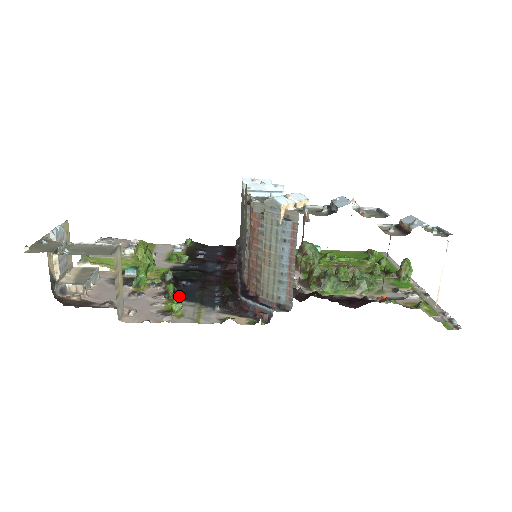
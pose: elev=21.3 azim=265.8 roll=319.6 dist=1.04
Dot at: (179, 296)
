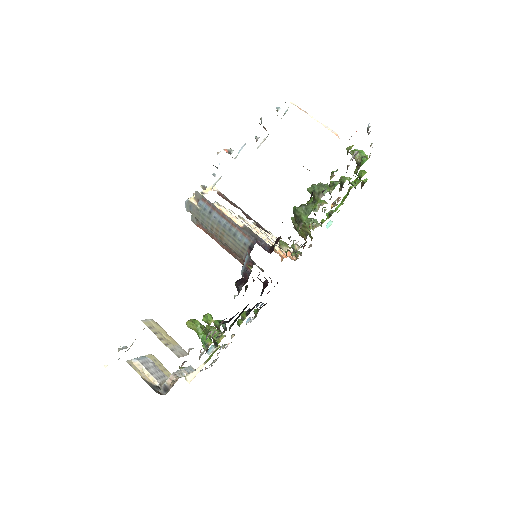
Dot at: (222, 320)
